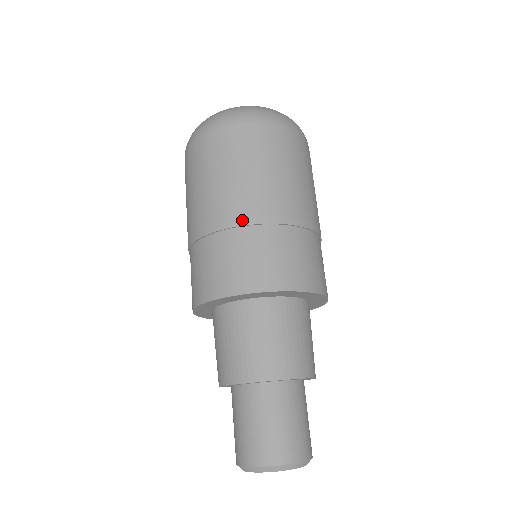
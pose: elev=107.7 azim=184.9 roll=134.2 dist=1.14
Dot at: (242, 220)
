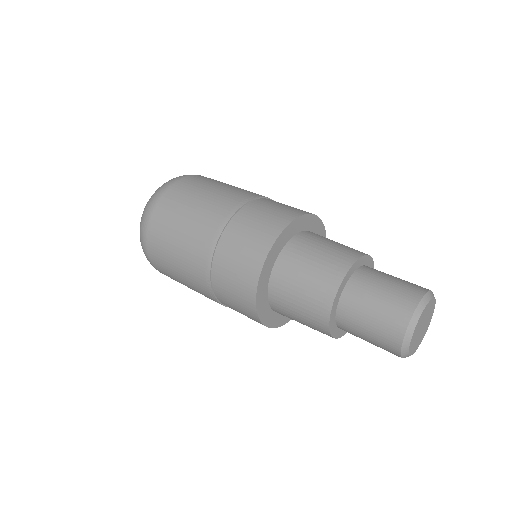
Dot at: (239, 204)
